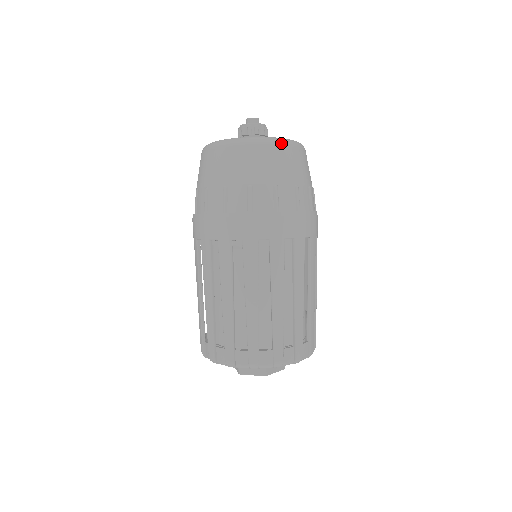
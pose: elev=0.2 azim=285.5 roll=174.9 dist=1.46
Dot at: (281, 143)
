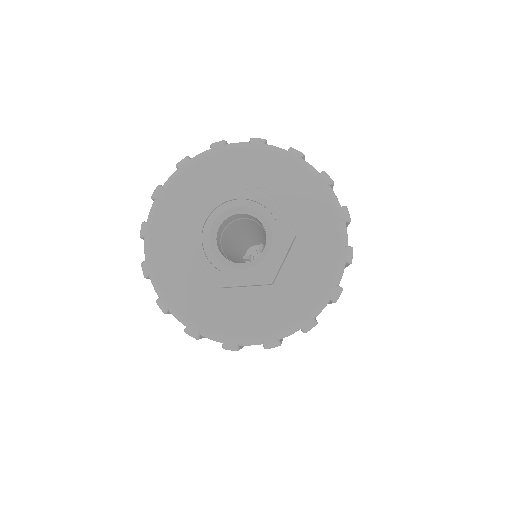
Dot at: occluded
